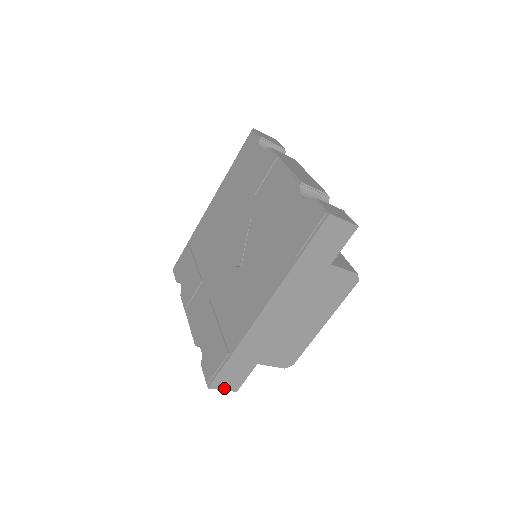
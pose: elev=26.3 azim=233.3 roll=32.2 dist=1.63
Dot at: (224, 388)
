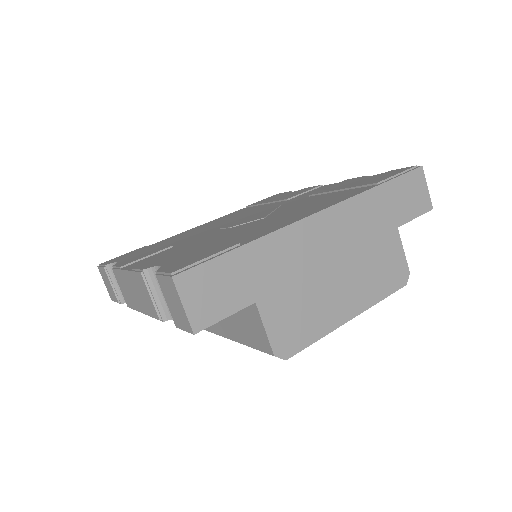
Dot at: (187, 304)
